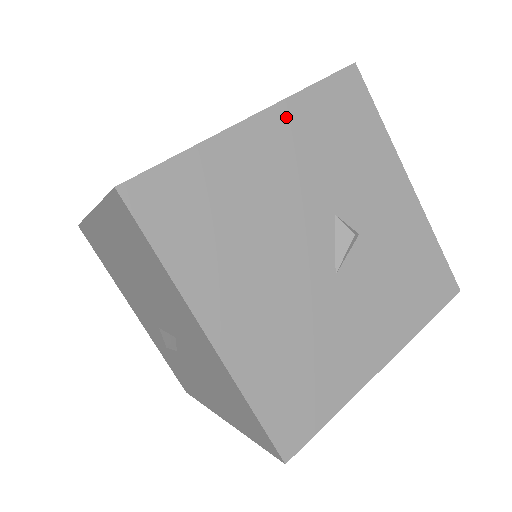
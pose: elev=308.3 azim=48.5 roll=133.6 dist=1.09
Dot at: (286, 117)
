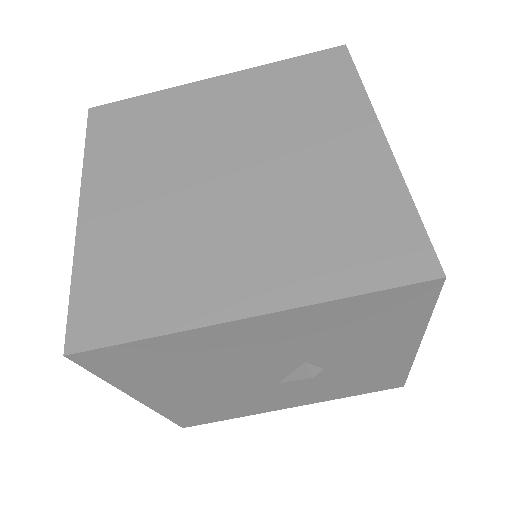
Dot at: (295, 317)
